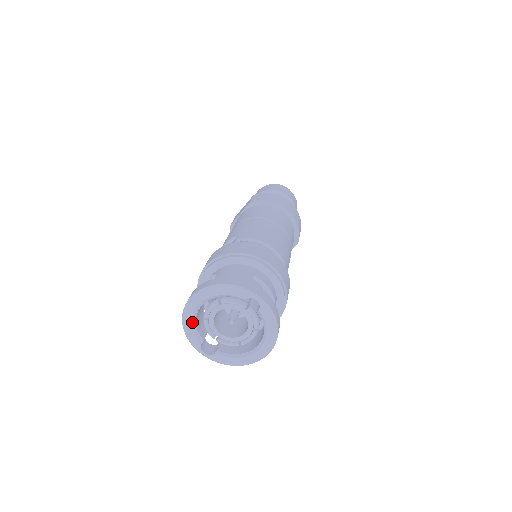
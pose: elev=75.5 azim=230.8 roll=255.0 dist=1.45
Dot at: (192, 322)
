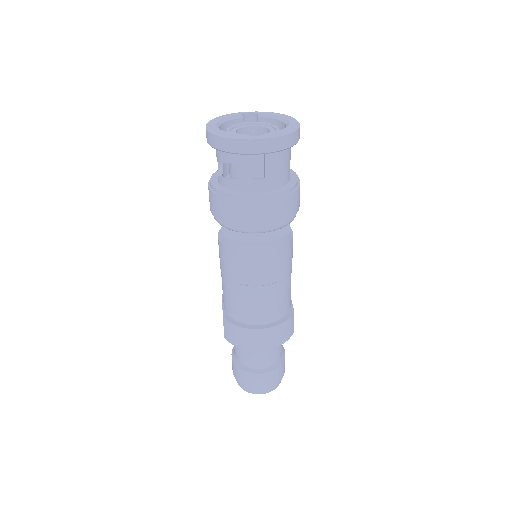
Dot at: (223, 131)
